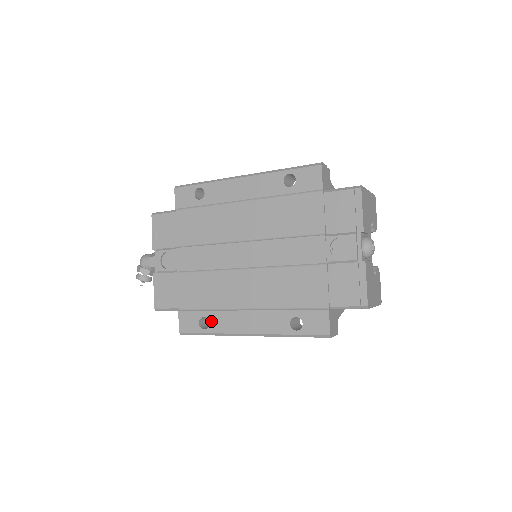
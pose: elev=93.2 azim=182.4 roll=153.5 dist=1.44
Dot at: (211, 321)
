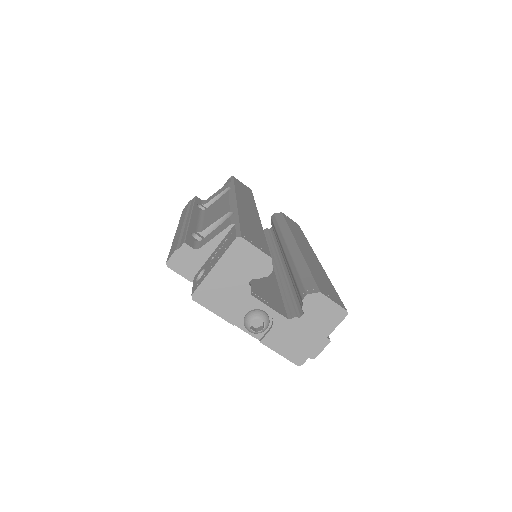
Dot at: occluded
